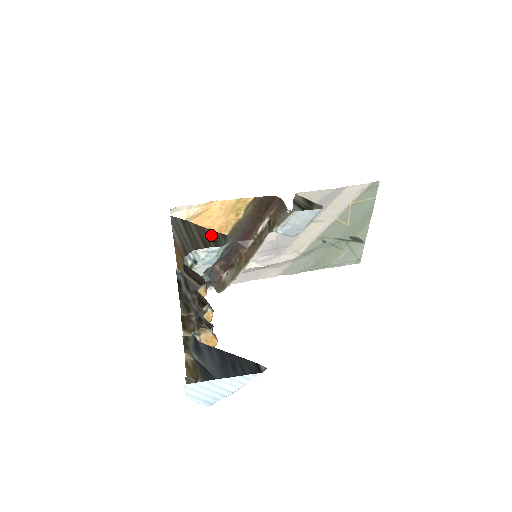
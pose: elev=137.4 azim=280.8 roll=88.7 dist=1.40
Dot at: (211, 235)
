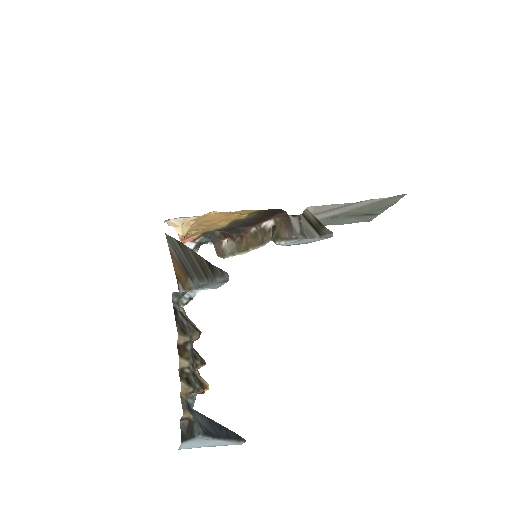
Dot at: (208, 265)
